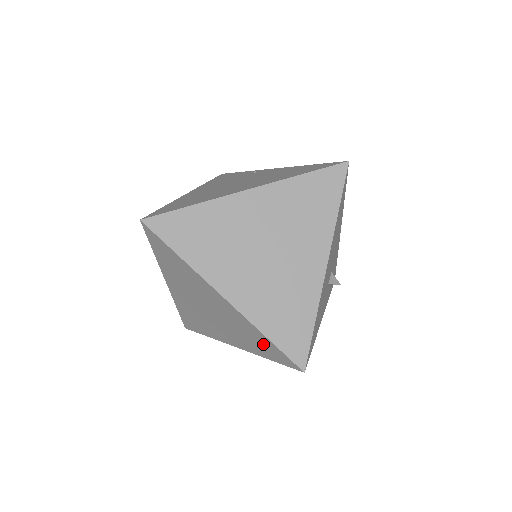
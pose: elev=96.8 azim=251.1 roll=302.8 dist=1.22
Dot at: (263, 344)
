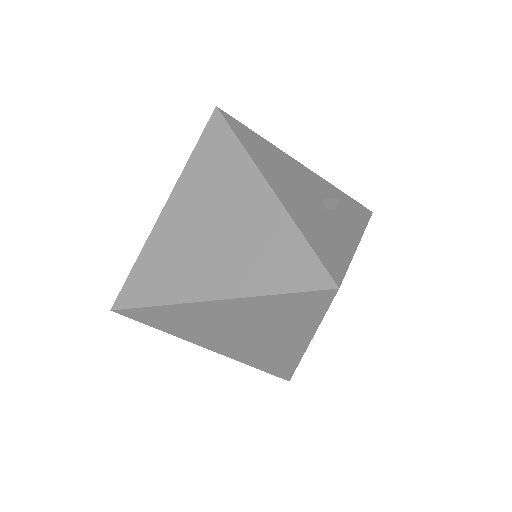
Dot at: (291, 307)
